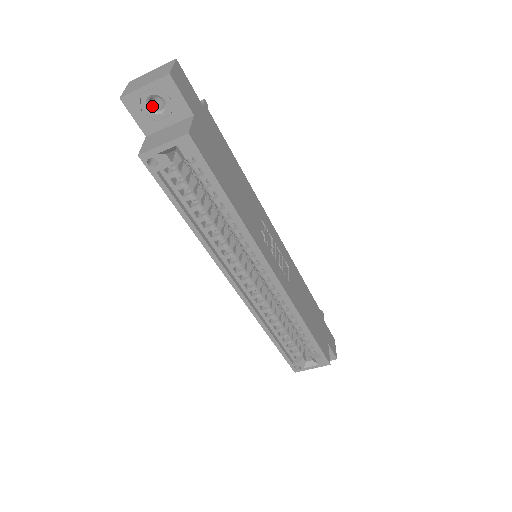
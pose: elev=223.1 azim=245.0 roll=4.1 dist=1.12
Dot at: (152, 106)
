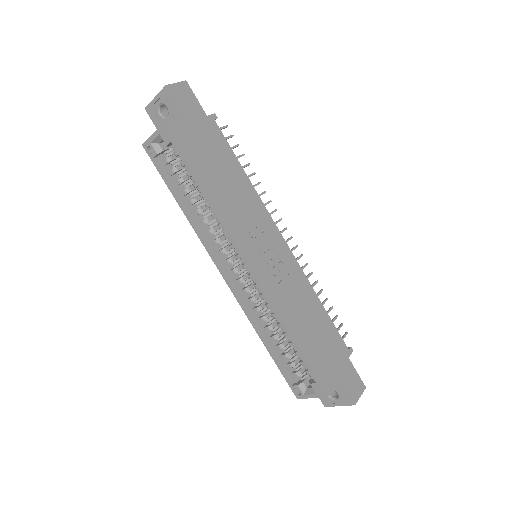
Dot at: (165, 114)
